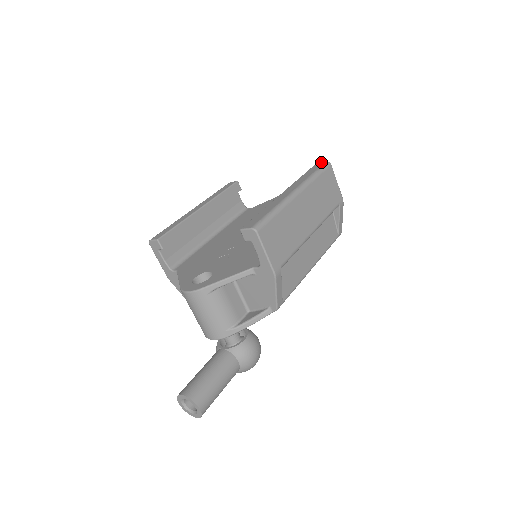
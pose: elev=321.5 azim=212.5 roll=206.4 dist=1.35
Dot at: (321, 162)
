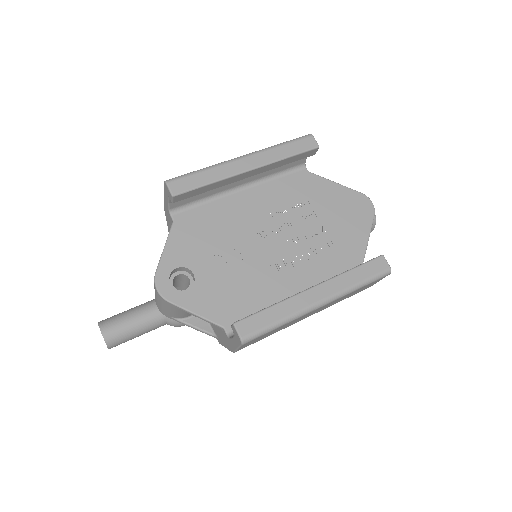
Dot at: (386, 262)
